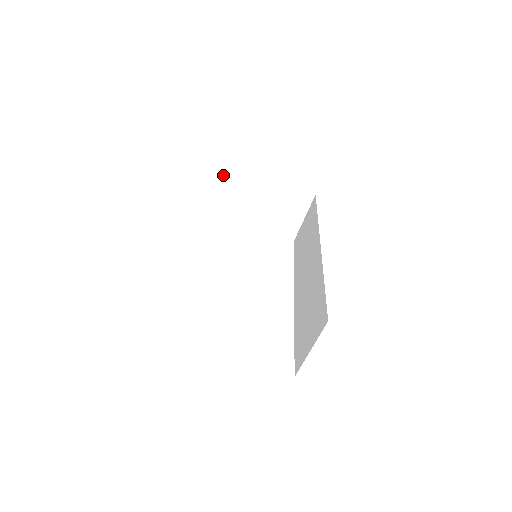
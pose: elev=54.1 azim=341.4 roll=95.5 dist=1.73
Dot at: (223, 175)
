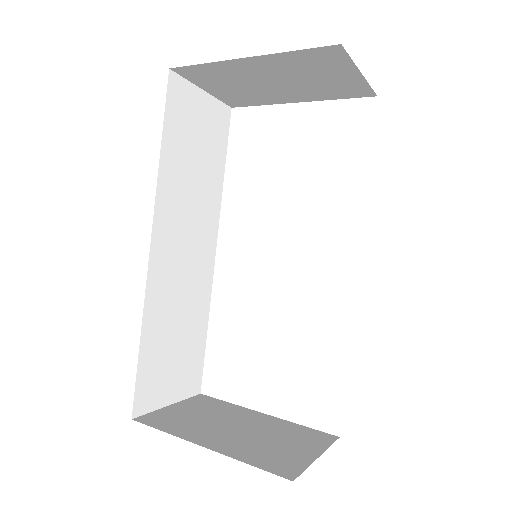
Dot at: (184, 77)
